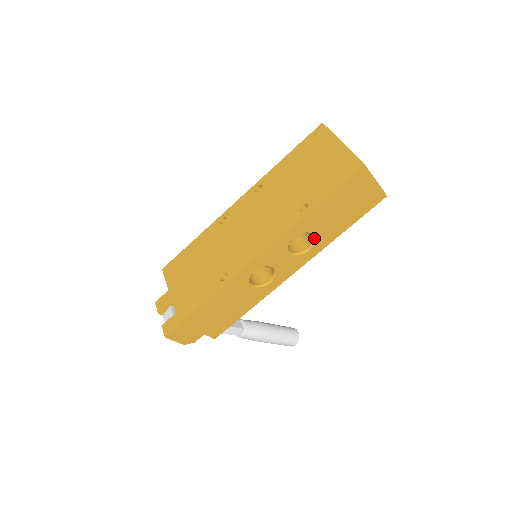
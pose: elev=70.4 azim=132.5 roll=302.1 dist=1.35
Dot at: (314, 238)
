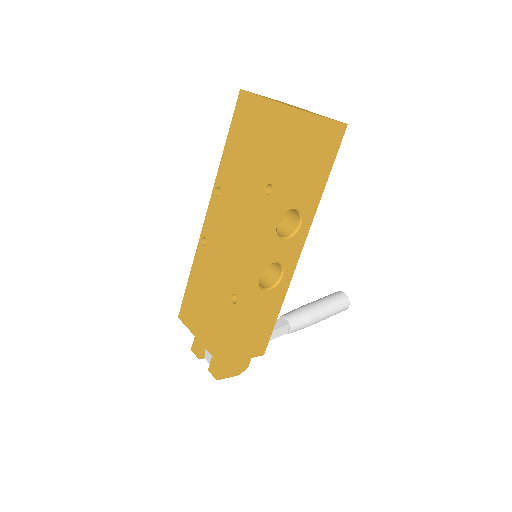
Dot at: (298, 211)
